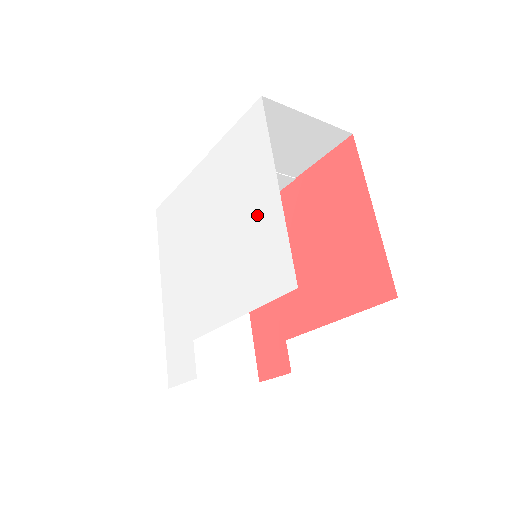
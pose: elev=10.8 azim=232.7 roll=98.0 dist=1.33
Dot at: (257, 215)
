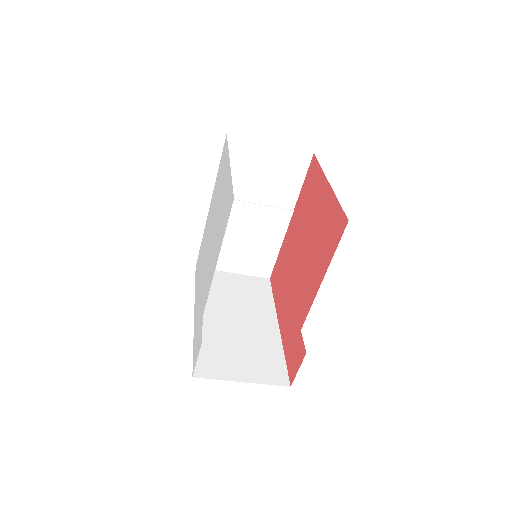
Dot at: (224, 191)
